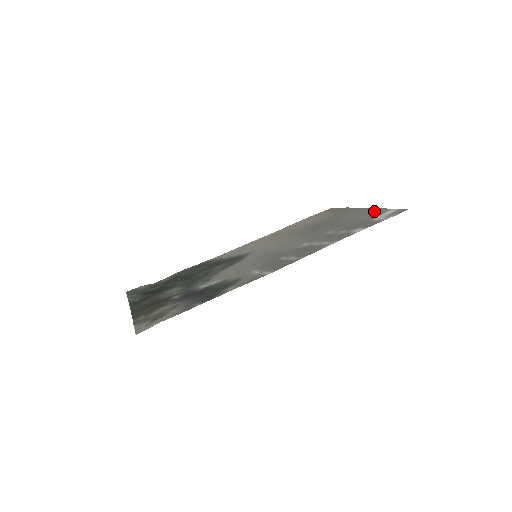
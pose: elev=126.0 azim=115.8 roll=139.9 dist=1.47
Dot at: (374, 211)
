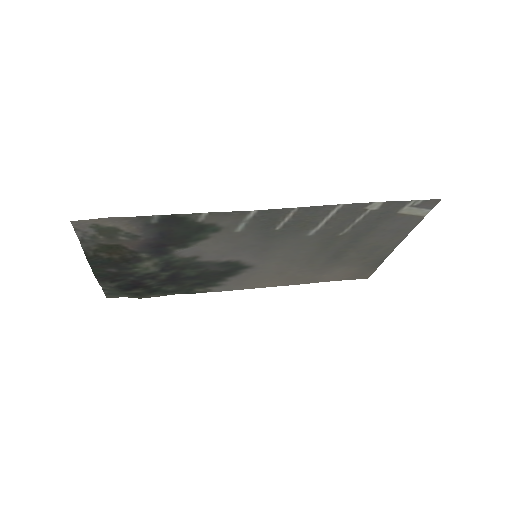
Dot at: (405, 227)
